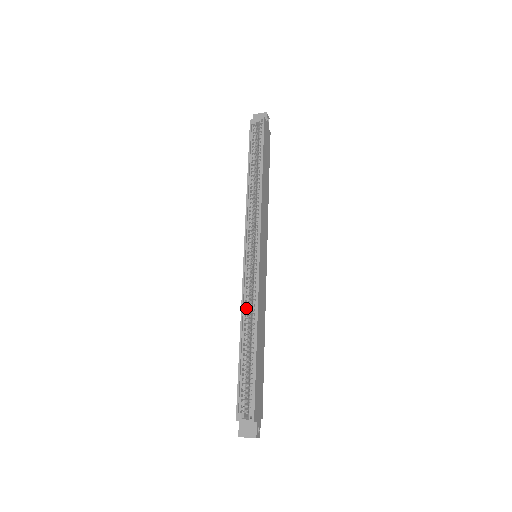
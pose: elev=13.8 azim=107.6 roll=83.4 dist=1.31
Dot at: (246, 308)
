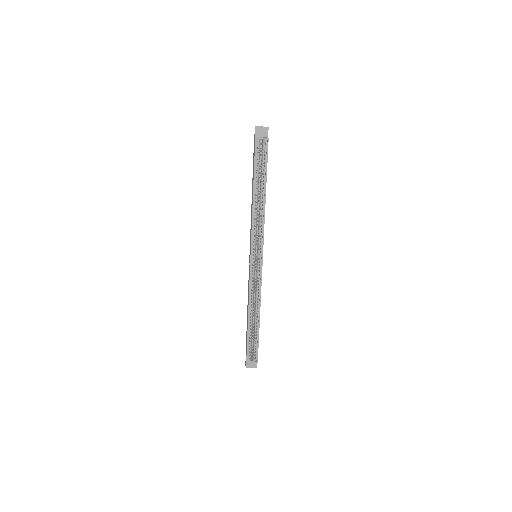
Dot at: (252, 298)
